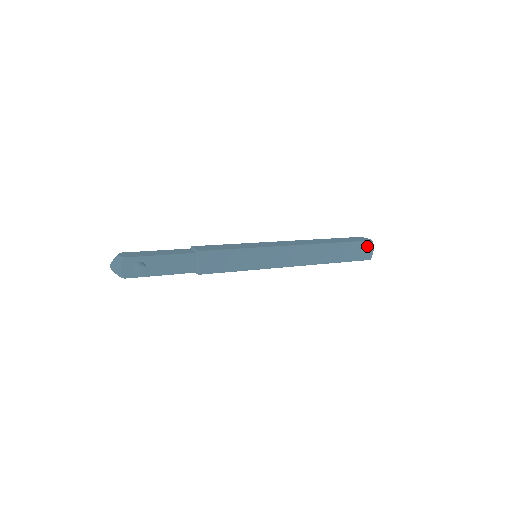
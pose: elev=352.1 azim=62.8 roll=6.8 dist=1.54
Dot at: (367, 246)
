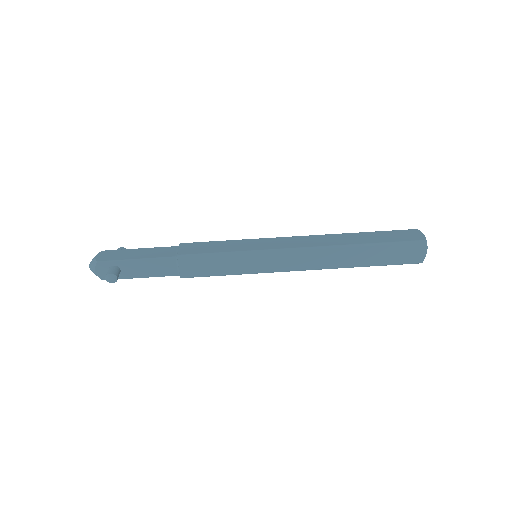
Dot at: (416, 247)
